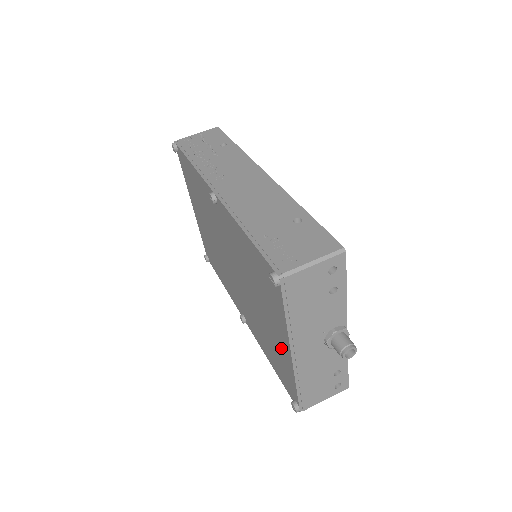
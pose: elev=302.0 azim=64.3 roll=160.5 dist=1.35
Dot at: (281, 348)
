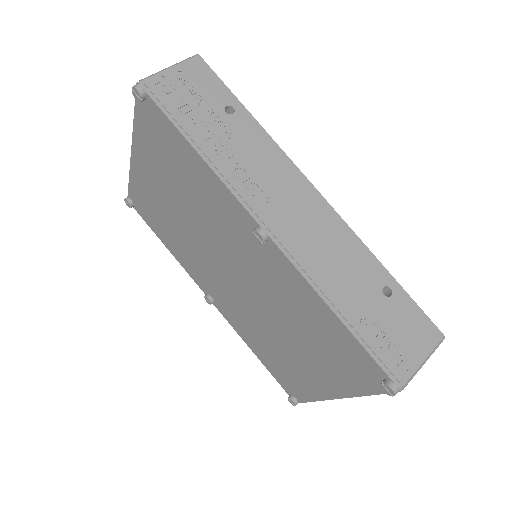
Dot at: (312, 380)
